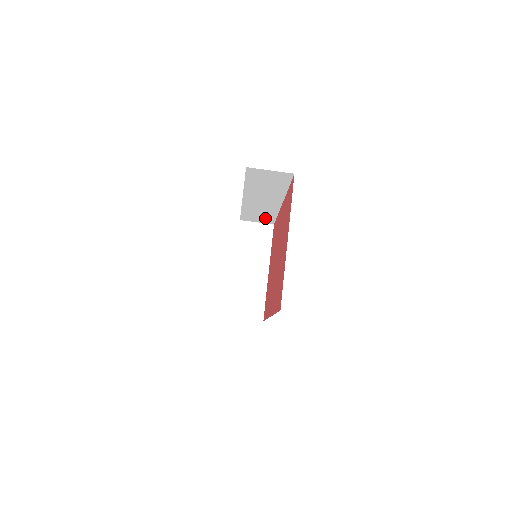
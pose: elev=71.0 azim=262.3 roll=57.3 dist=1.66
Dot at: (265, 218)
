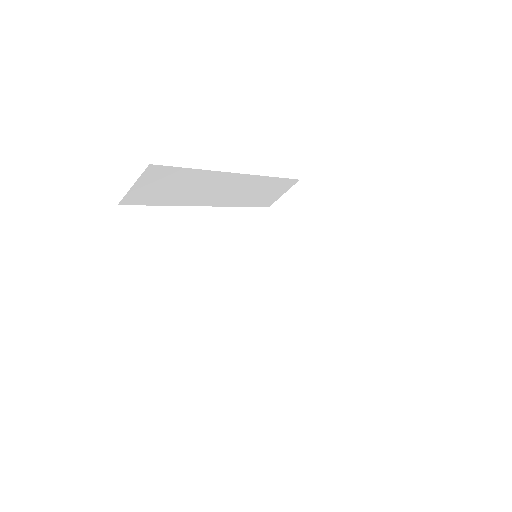
Dot at: (276, 187)
